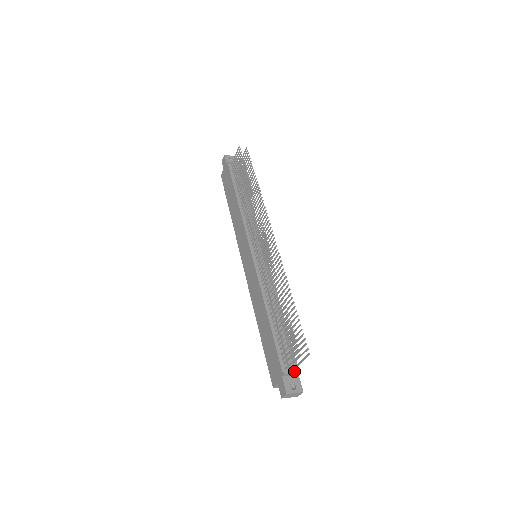
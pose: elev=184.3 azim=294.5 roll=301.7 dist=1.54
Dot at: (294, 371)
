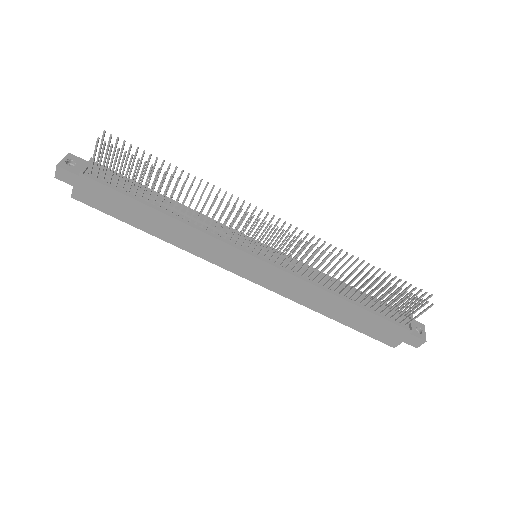
Dot at: occluded
